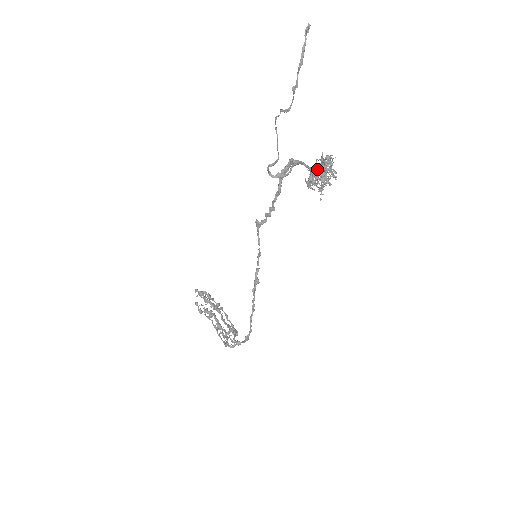
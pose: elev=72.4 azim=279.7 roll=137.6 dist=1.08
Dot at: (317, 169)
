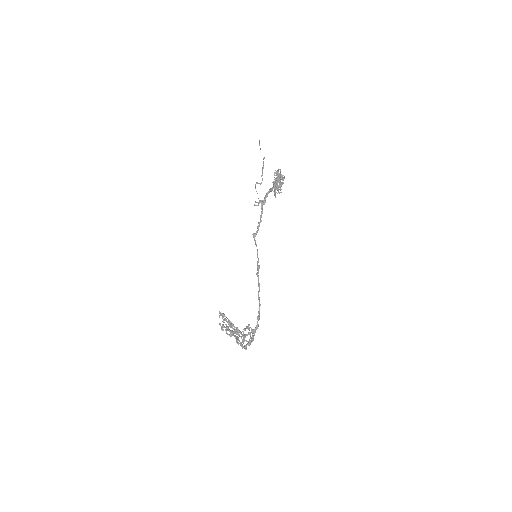
Dot at: (276, 178)
